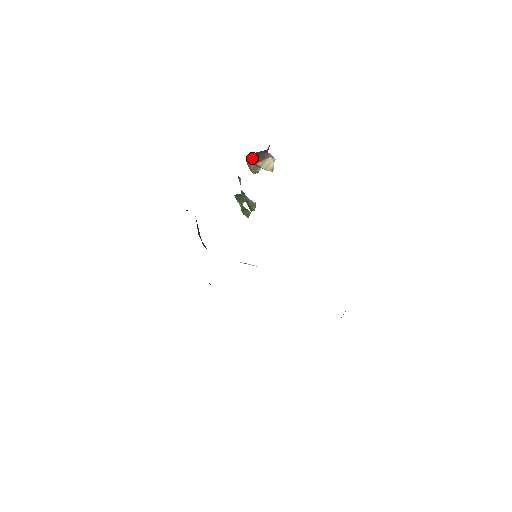
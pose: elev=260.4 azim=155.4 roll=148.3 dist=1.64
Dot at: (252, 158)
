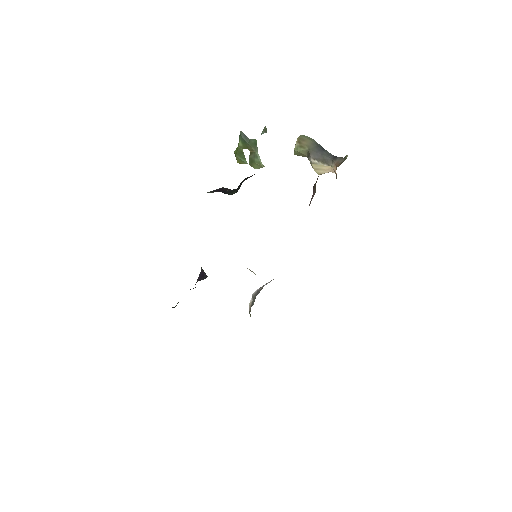
Dot at: (309, 145)
